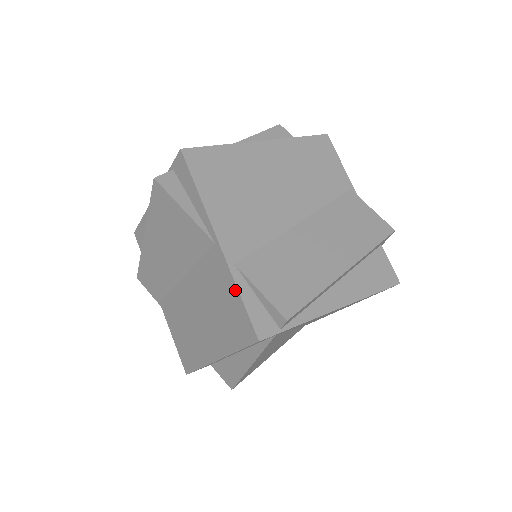
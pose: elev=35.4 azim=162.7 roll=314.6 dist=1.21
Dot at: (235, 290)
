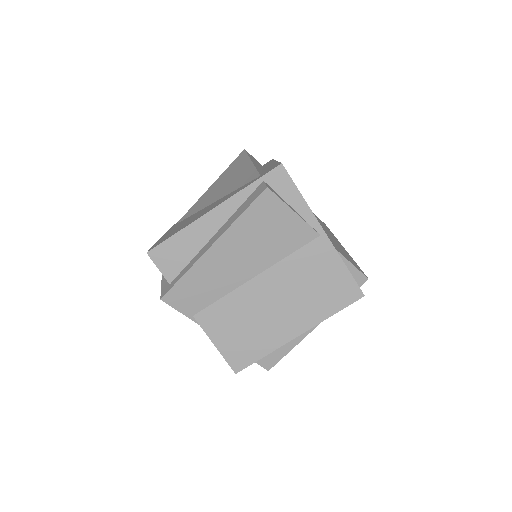
Dot at: (342, 266)
